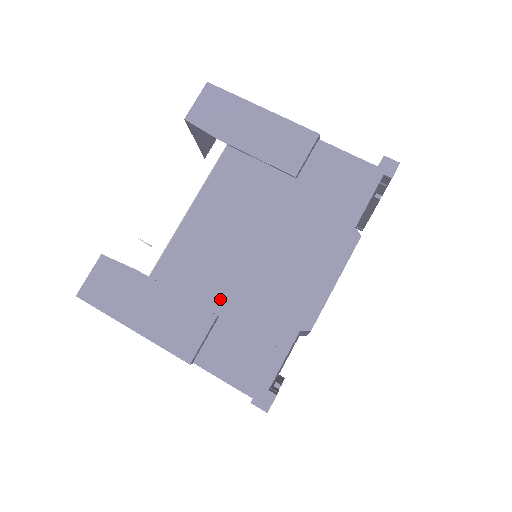
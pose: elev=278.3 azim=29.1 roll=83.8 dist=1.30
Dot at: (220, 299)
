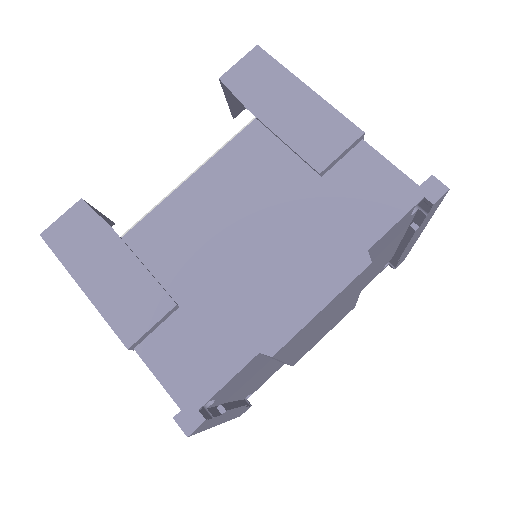
Dot at: (187, 287)
